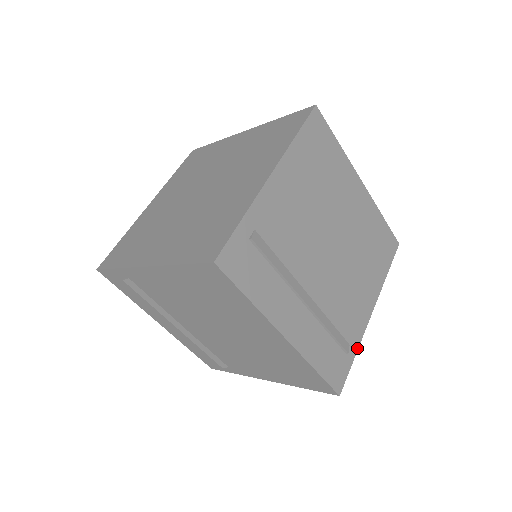
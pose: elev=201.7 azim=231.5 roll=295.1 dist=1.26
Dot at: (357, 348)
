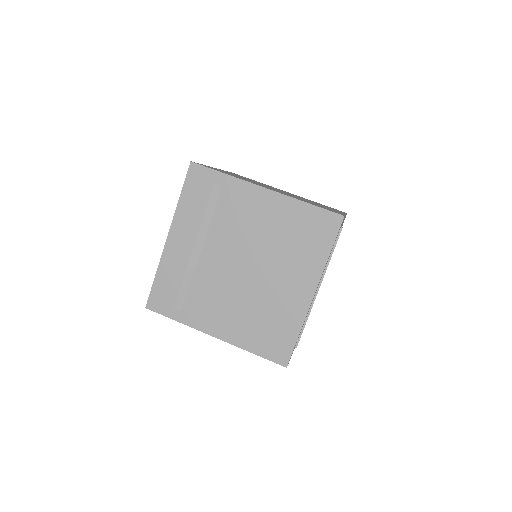
Dot at: occluded
